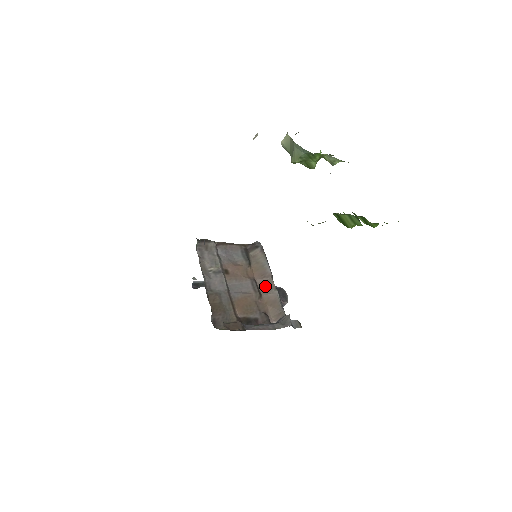
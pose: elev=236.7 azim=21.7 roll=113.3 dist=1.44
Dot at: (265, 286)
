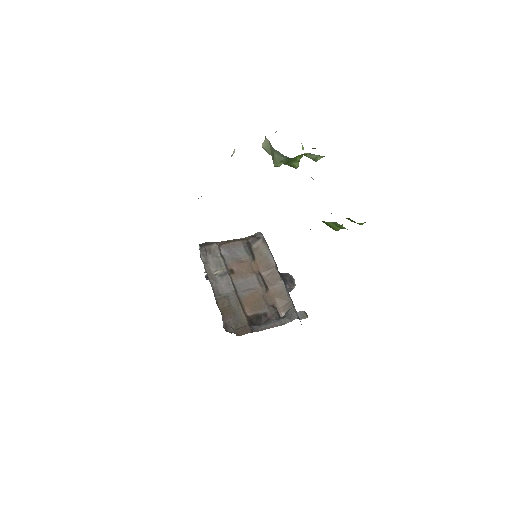
Dot at: (270, 278)
